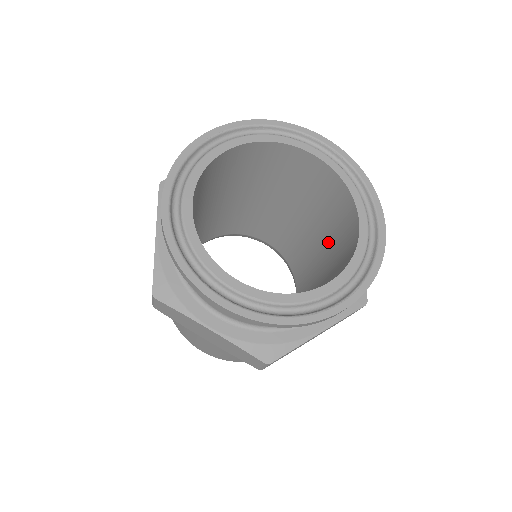
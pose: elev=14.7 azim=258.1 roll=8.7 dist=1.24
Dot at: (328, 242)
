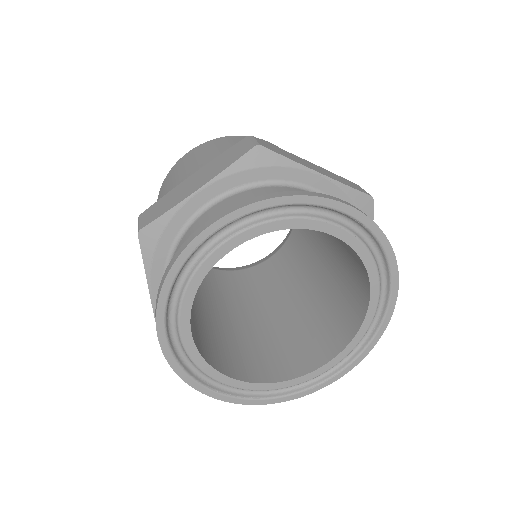
Dot at: (335, 247)
